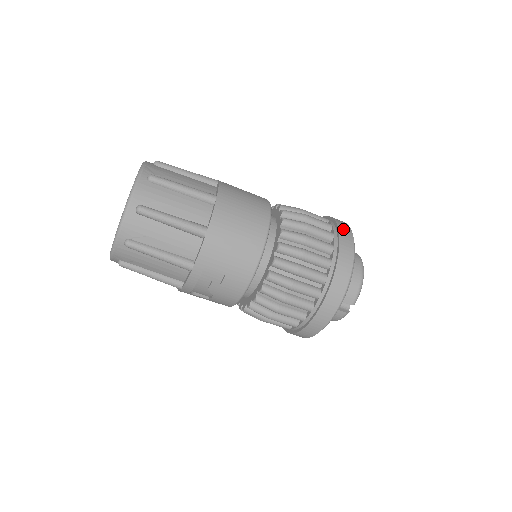
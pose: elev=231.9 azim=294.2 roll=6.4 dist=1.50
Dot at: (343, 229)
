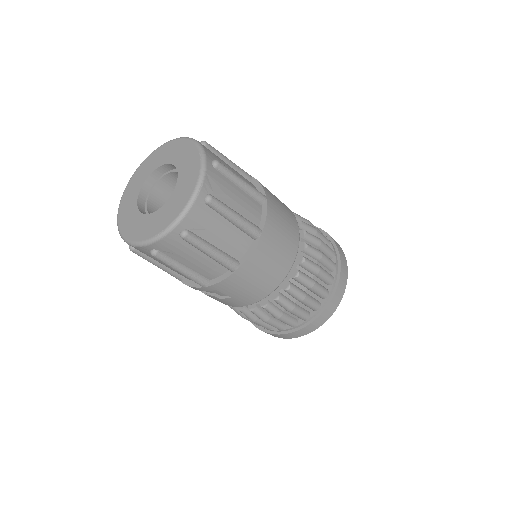
Dot at: (343, 275)
